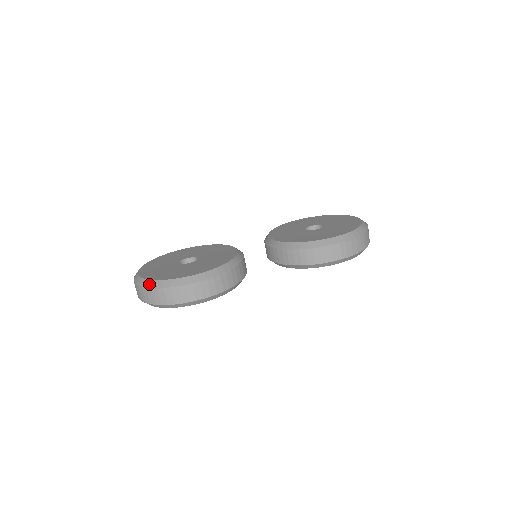
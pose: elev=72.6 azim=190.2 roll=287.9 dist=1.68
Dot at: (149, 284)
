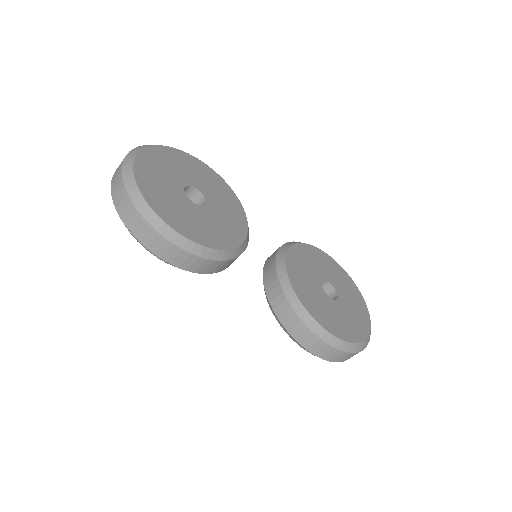
Dot at: (130, 186)
